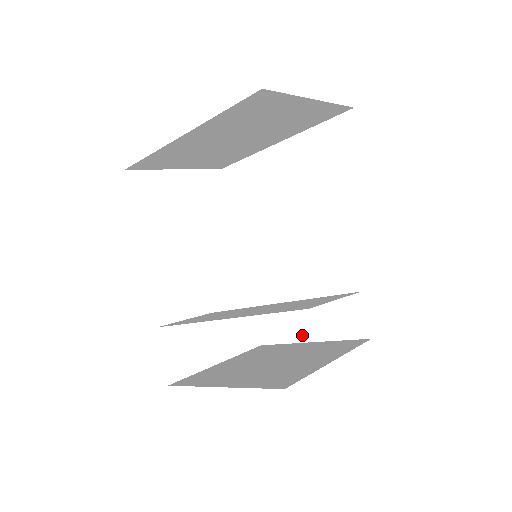
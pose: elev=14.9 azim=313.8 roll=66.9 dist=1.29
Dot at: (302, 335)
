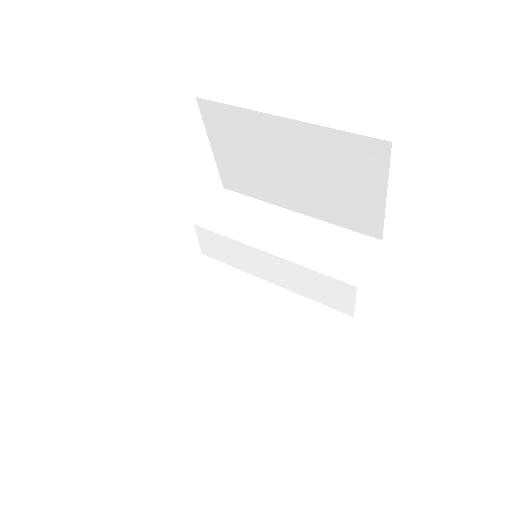
Dot at: occluded
